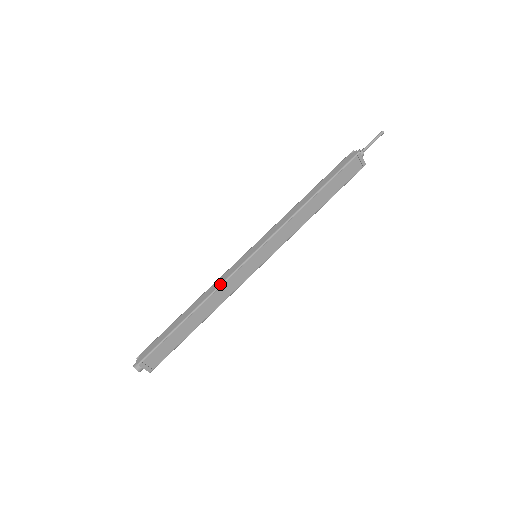
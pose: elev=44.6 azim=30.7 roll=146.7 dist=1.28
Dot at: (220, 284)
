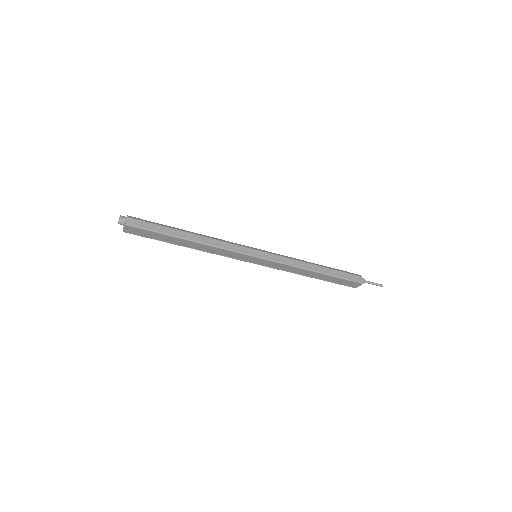
Dot at: (223, 248)
